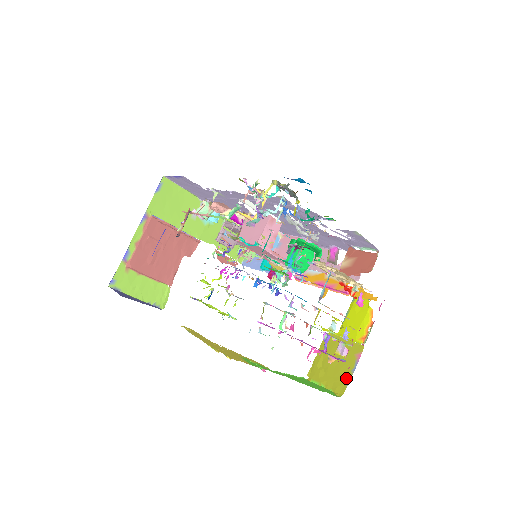
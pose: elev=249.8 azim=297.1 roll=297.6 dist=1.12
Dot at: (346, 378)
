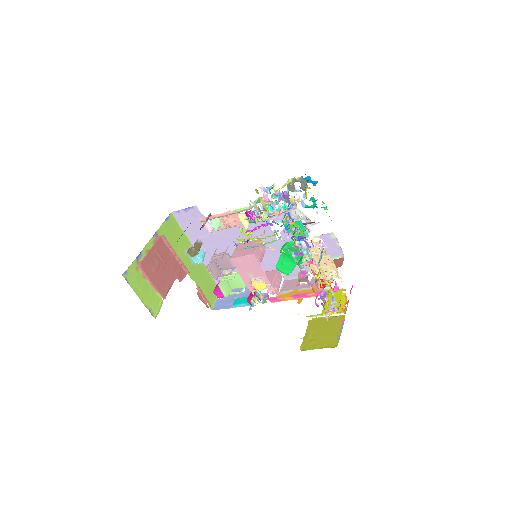
Dot at: (337, 336)
